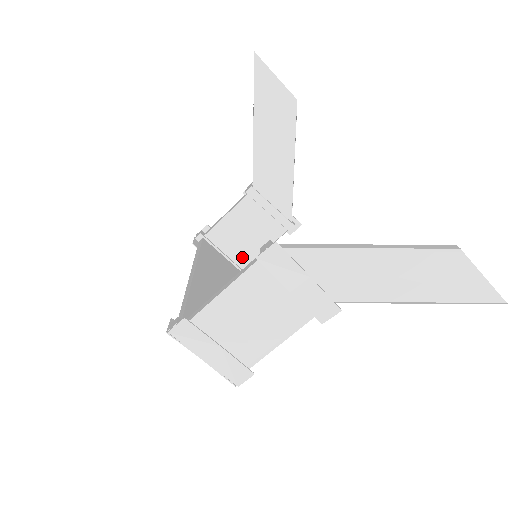
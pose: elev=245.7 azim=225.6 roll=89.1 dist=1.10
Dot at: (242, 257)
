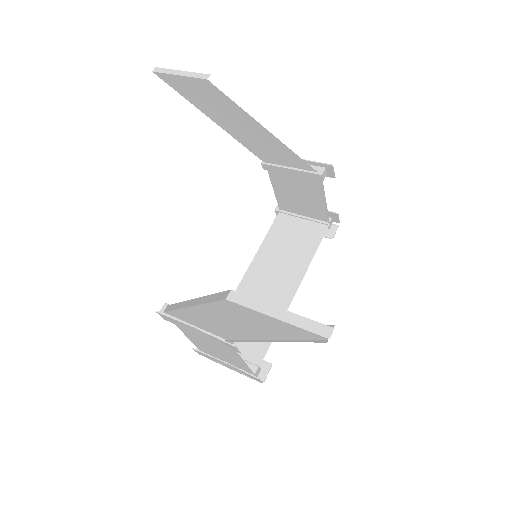
Dot at: (318, 214)
